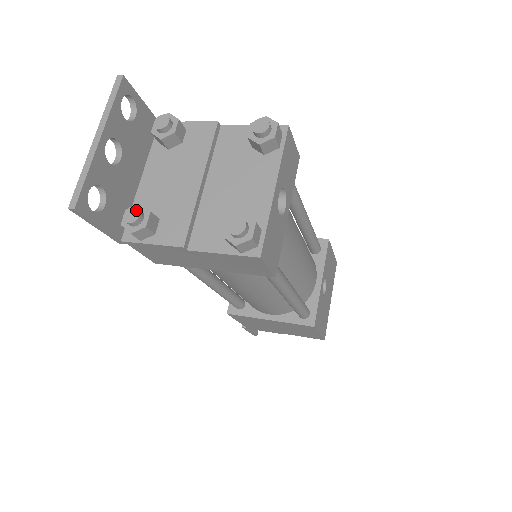
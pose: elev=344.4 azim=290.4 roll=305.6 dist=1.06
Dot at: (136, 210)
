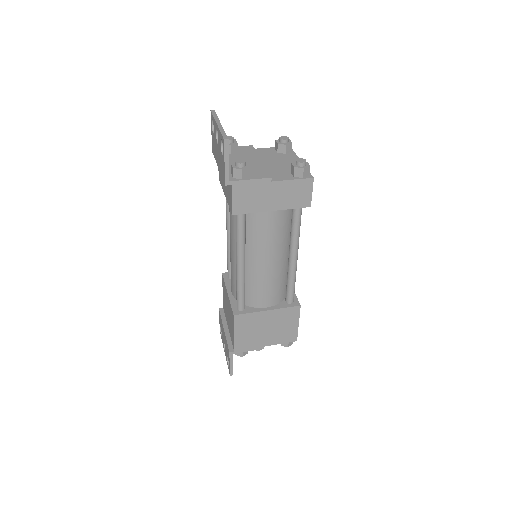
Dot at: (242, 160)
